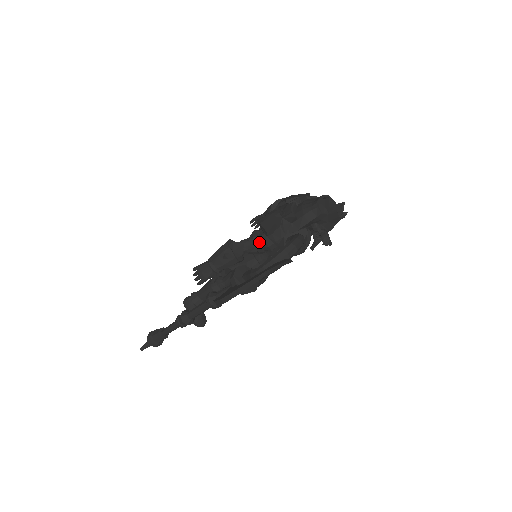
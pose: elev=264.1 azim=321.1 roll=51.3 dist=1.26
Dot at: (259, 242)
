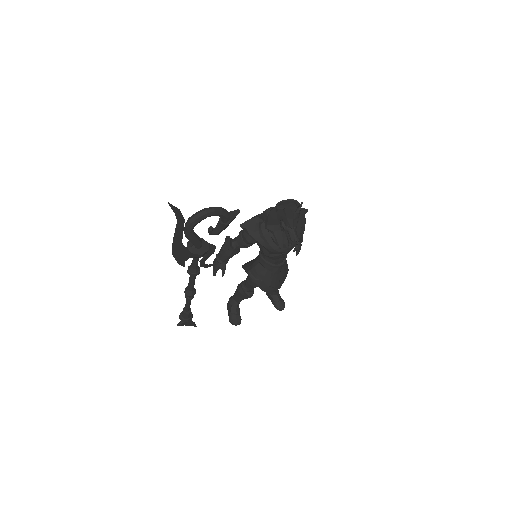
Dot at: (241, 236)
